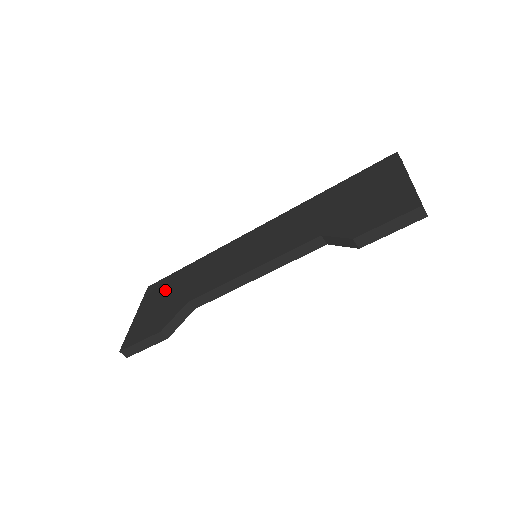
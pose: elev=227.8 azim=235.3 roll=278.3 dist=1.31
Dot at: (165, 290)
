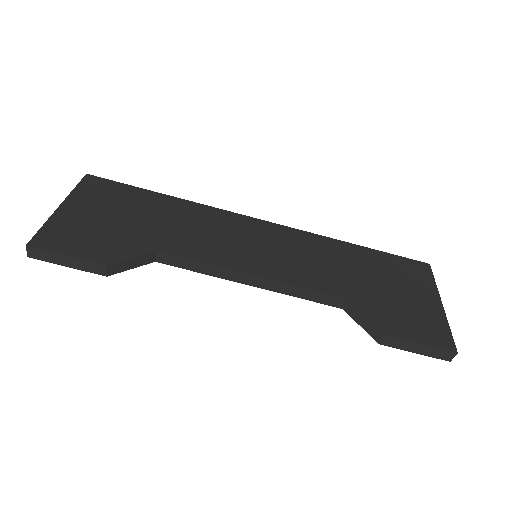
Dot at: (118, 203)
